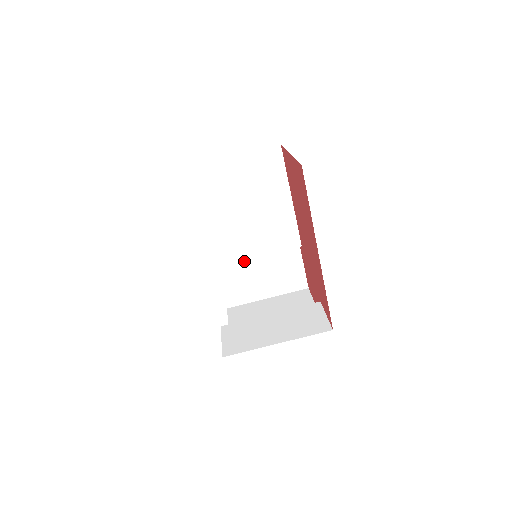
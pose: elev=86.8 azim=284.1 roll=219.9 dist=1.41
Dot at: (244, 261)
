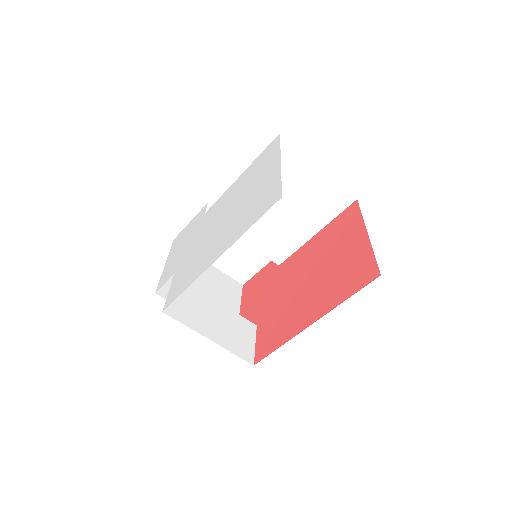
Dot at: occluded
